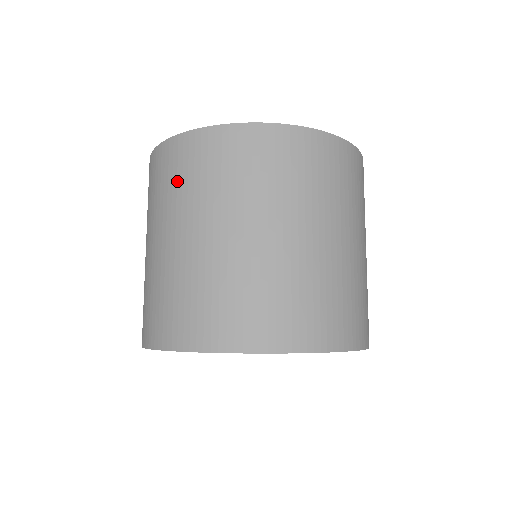
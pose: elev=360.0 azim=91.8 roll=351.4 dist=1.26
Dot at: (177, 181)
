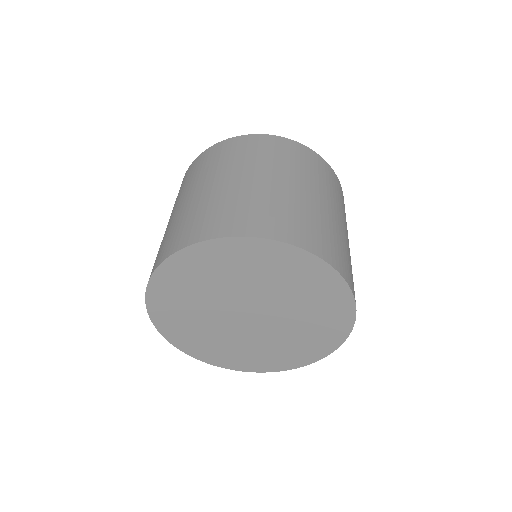
Dot at: (246, 153)
